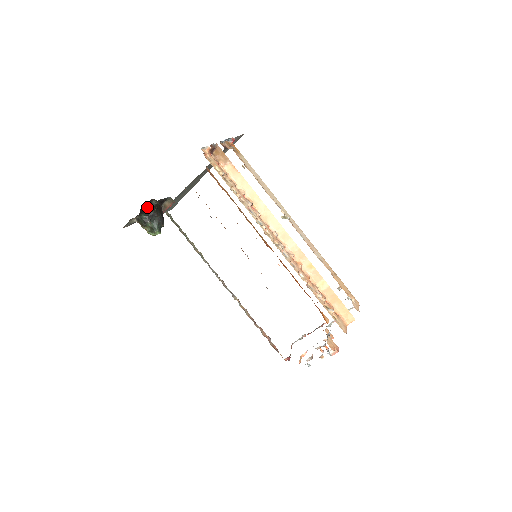
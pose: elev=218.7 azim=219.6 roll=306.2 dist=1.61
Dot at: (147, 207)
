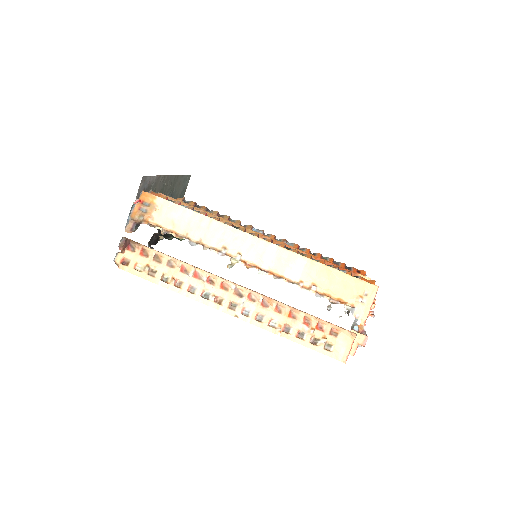
Dot at: (156, 236)
